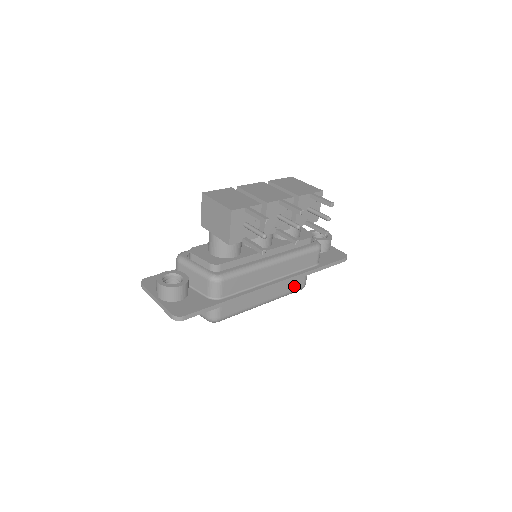
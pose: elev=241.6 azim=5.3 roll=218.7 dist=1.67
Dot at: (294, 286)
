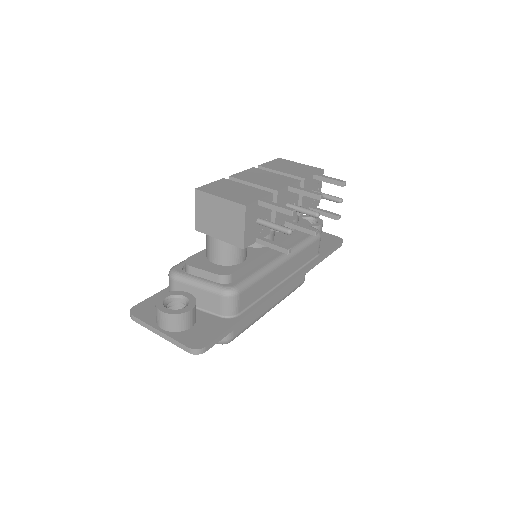
Dot at: (296, 283)
